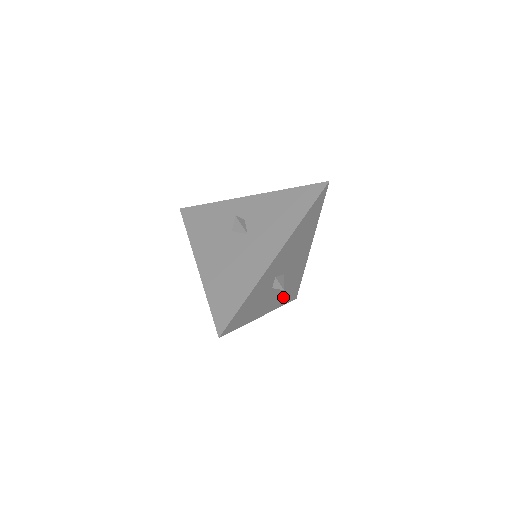
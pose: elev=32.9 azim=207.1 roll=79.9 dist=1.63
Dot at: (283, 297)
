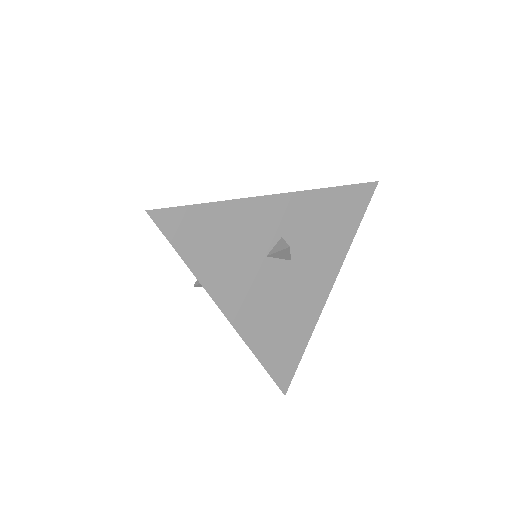
Dot at: occluded
